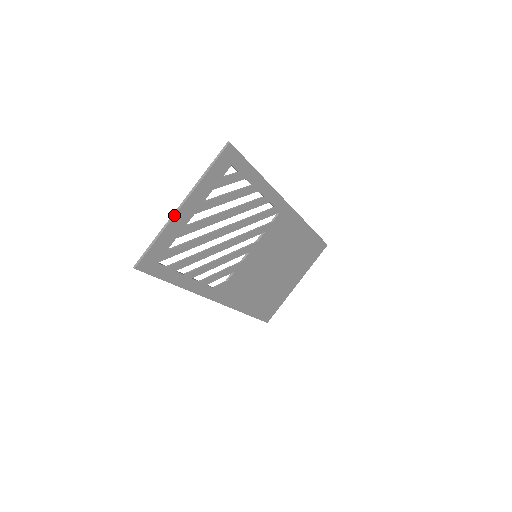
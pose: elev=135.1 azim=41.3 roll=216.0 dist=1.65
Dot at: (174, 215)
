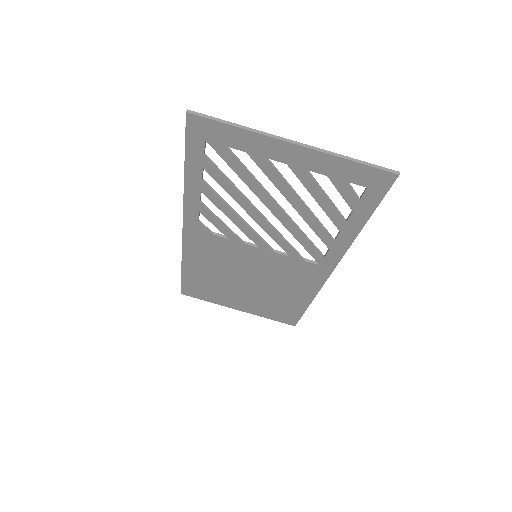
Dot at: (278, 138)
